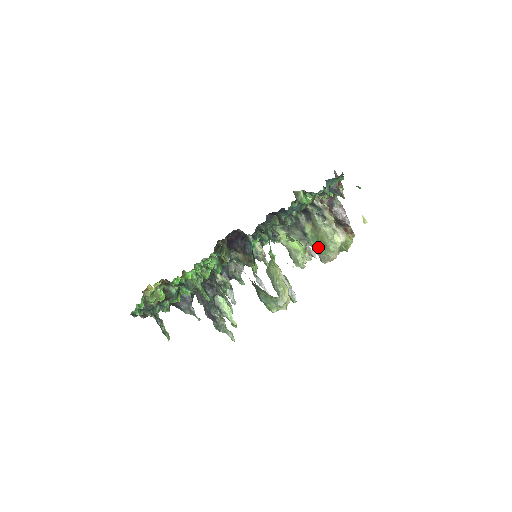
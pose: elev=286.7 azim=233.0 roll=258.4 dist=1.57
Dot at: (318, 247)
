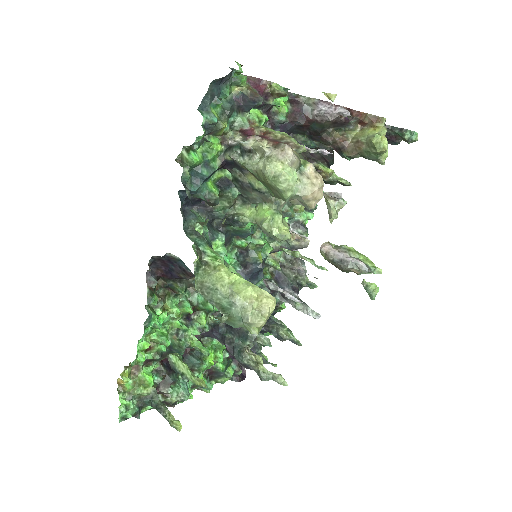
Dot at: (277, 196)
